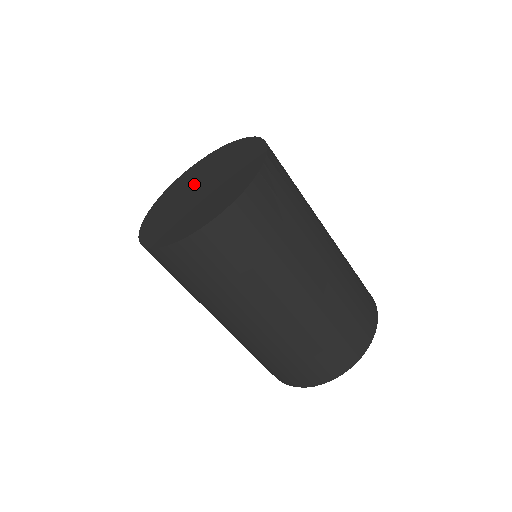
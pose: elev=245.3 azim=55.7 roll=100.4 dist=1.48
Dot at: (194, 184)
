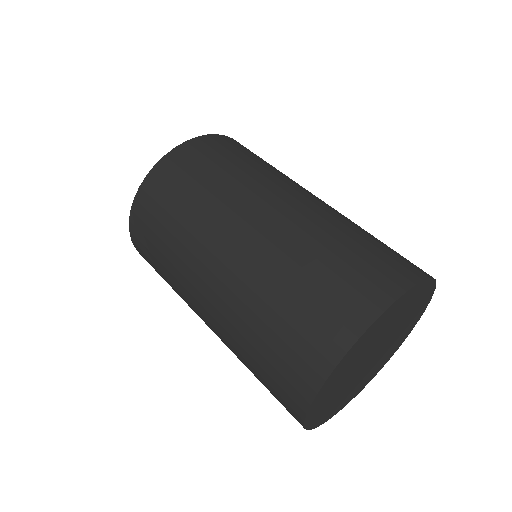
Dot at: occluded
